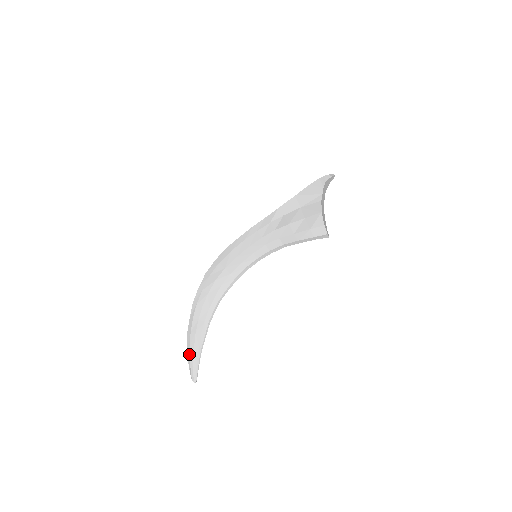
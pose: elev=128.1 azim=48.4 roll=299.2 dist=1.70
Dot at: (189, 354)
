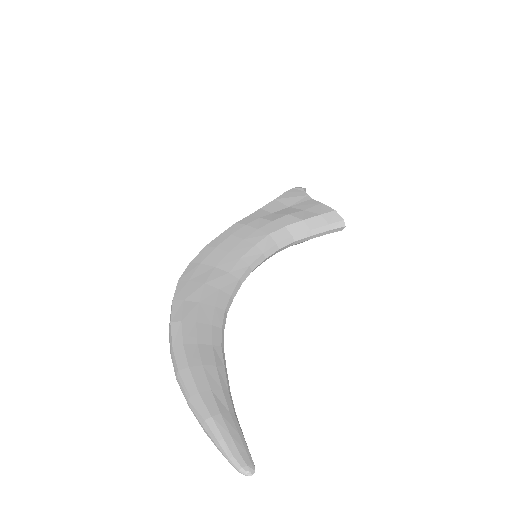
Dot at: (206, 409)
